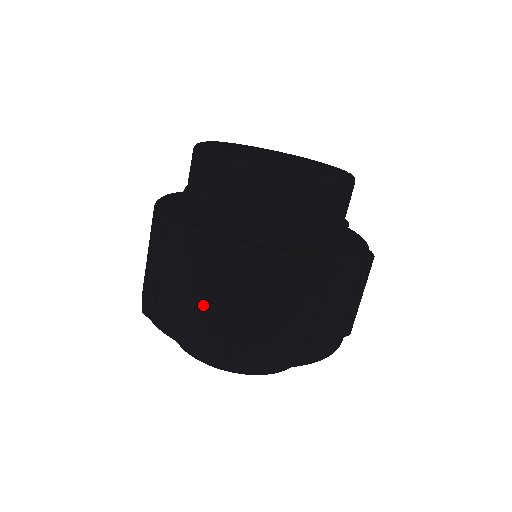
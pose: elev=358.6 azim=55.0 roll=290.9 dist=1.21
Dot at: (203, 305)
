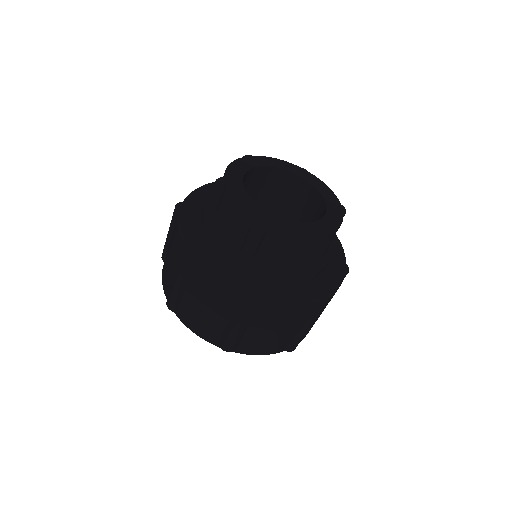
Dot at: (220, 321)
